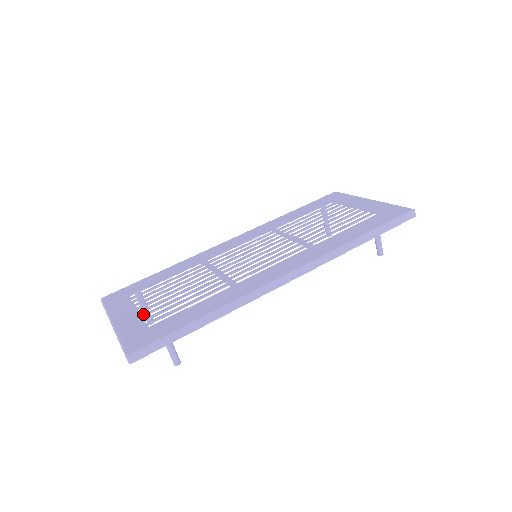
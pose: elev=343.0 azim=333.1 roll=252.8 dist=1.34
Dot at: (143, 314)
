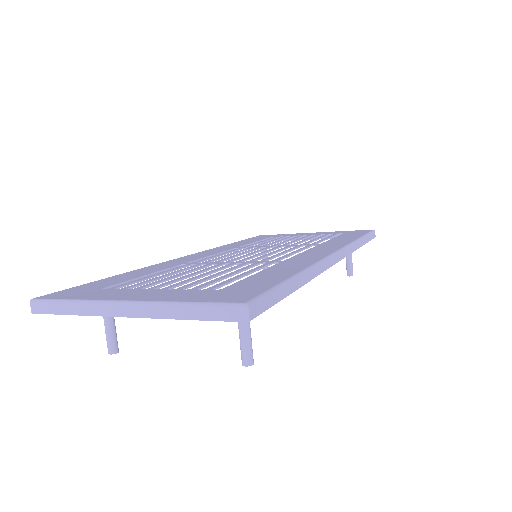
Dot at: occluded
